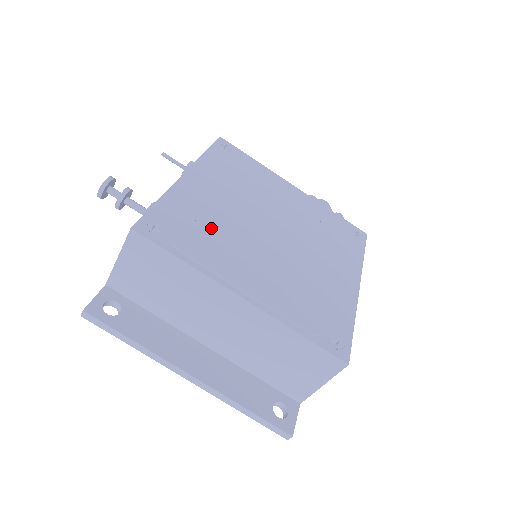
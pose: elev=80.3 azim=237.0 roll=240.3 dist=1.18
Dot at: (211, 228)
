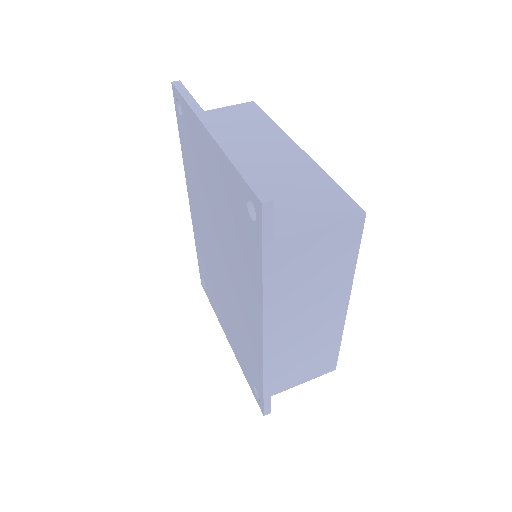
Dot at: occluded
